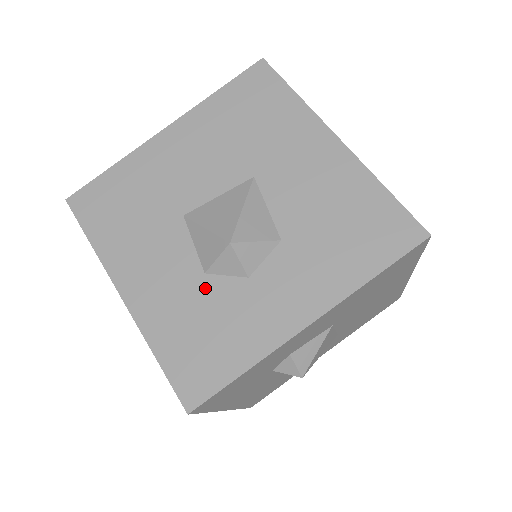
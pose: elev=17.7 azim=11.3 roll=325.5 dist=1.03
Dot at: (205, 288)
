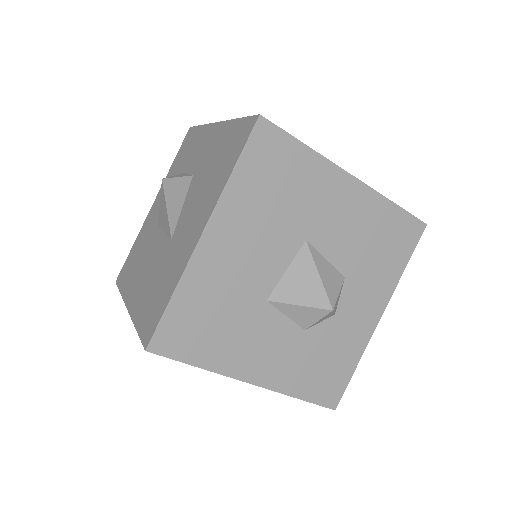
Dot at: (310, 339)
